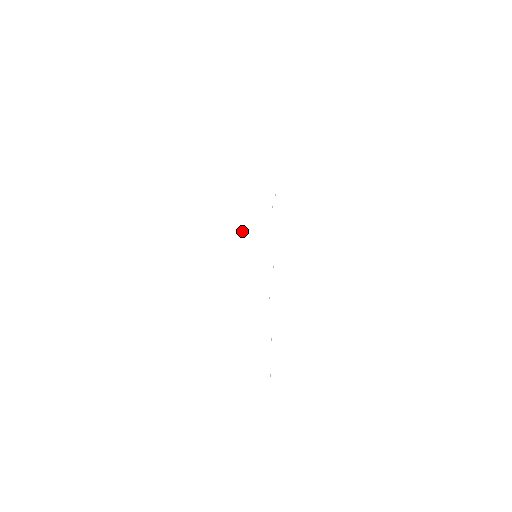
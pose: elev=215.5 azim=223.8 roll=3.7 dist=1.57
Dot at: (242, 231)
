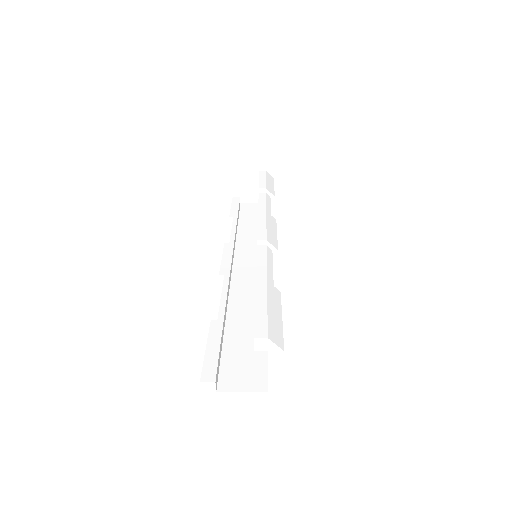
Dot at: (266, 219)
